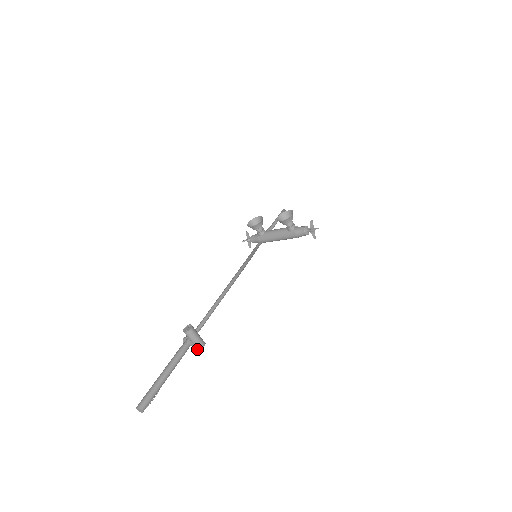
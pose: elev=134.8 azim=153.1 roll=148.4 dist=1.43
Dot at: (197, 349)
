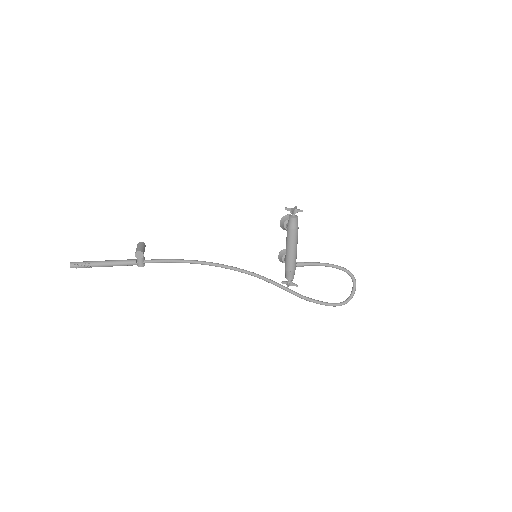
Dot at: (136, 256)
